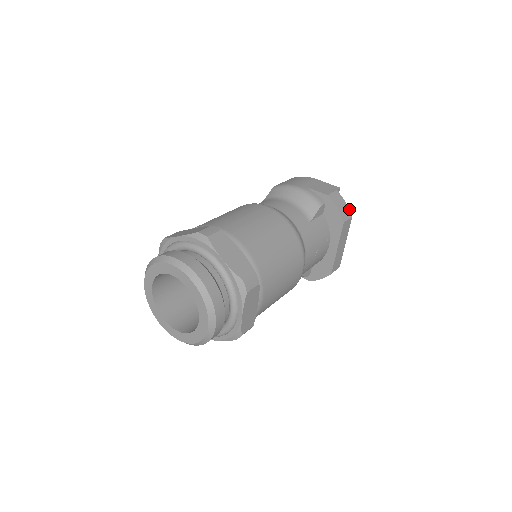
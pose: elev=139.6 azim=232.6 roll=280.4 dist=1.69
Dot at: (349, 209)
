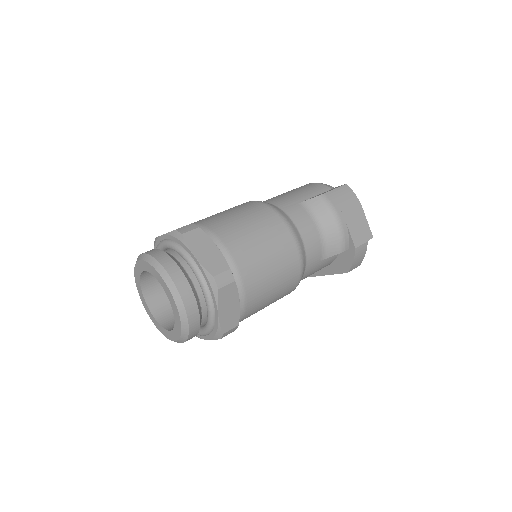
Dot at: occluded
